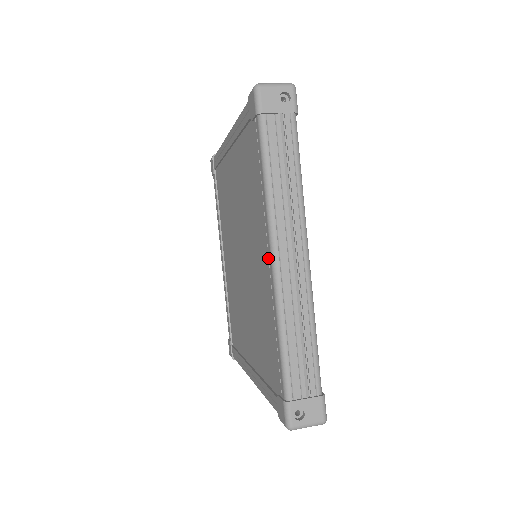
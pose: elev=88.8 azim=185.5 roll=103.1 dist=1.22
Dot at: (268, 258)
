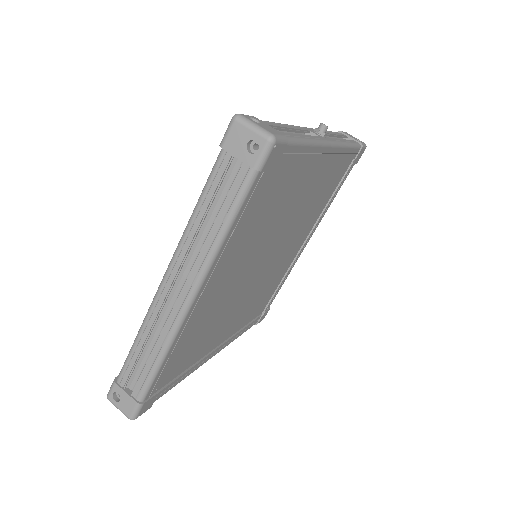
Dot at: occluded
